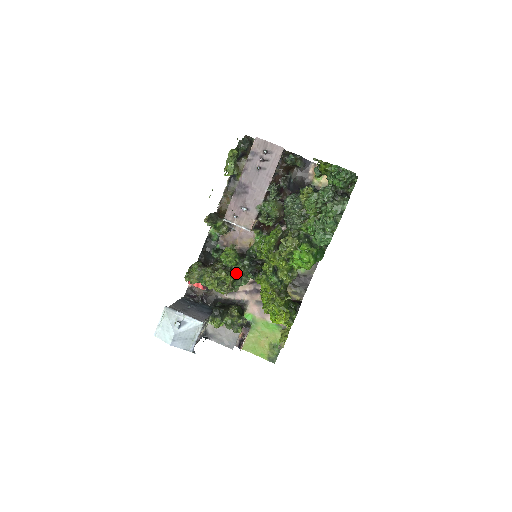
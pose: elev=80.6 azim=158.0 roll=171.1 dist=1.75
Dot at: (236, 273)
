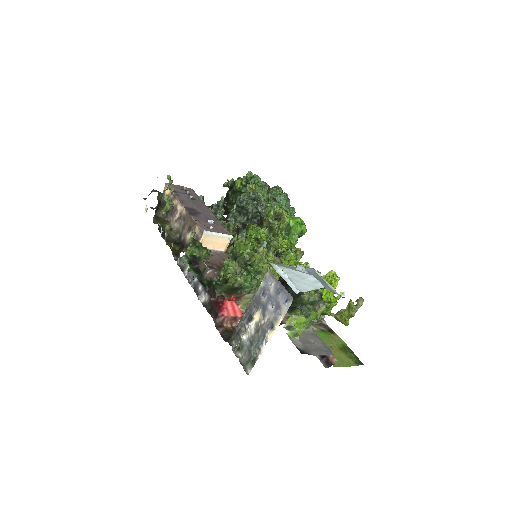
Dot at: (272, 243)
